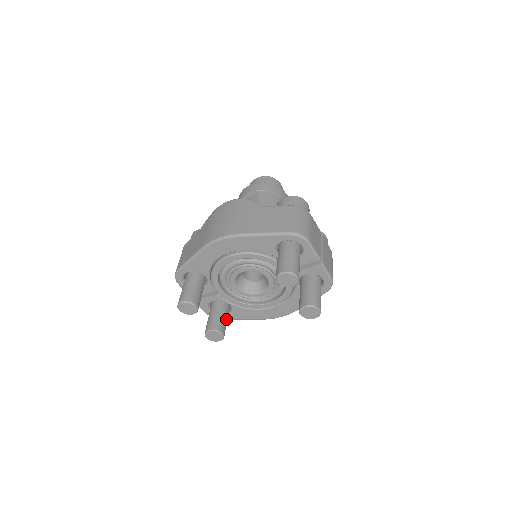
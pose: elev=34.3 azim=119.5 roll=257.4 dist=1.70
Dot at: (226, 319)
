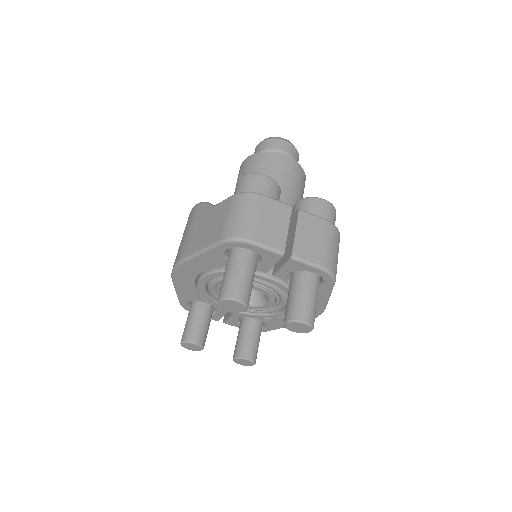
Dot at: (254, 338)
